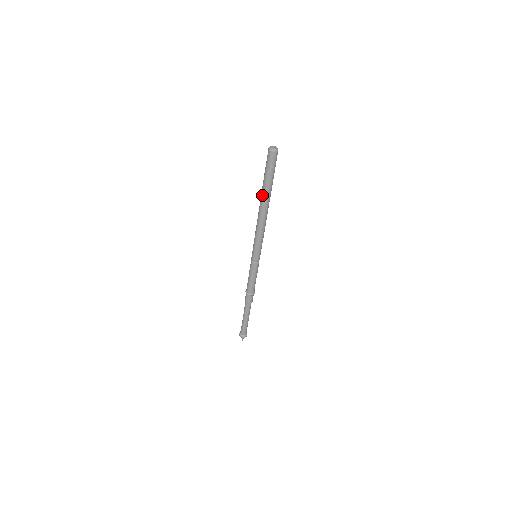
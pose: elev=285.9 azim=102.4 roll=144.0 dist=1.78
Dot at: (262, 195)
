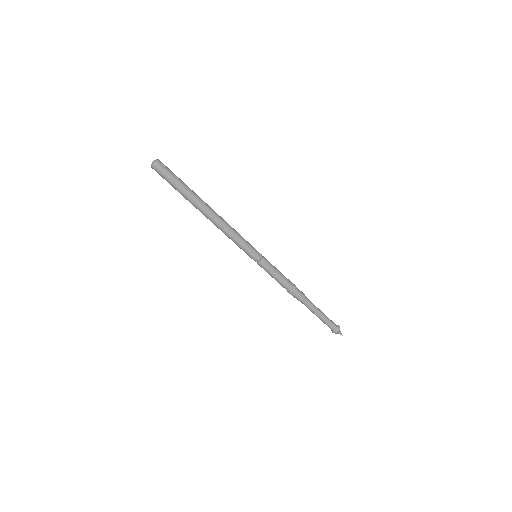
Dot at: (194, 205)
